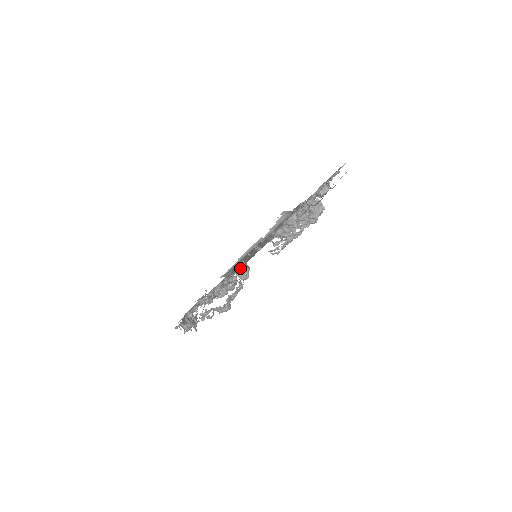
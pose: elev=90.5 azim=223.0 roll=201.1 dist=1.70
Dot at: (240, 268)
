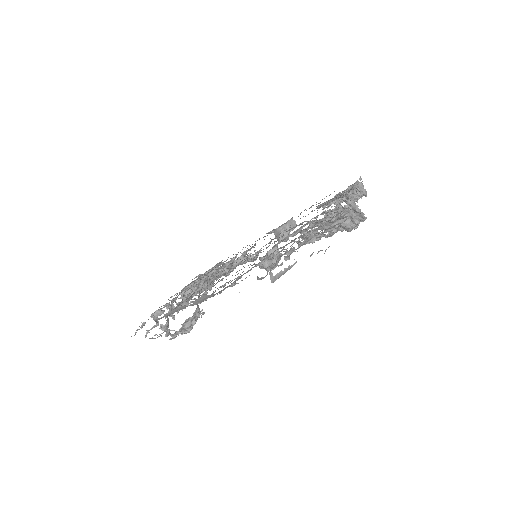
Dot at: occluded
